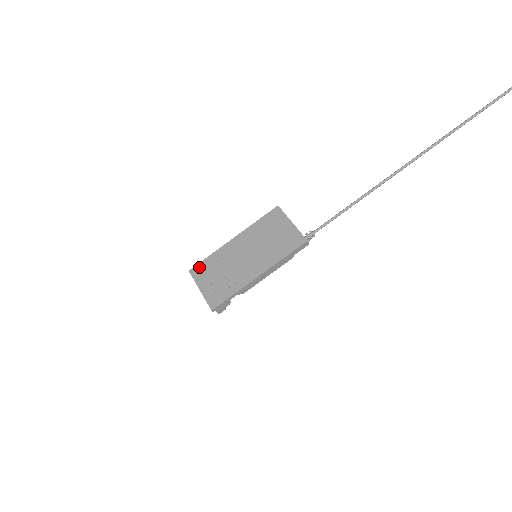
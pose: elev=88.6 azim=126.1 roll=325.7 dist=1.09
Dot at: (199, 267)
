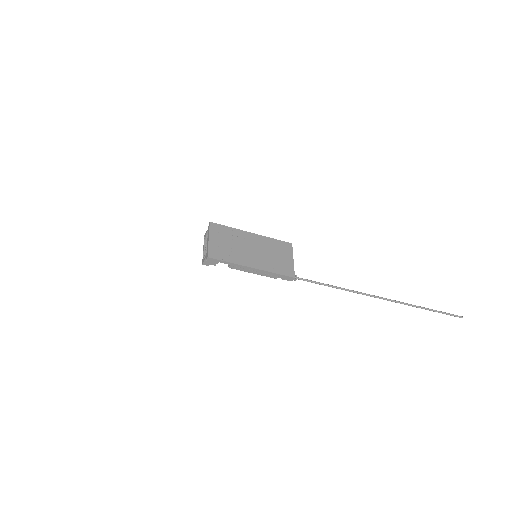
Dot at: (218, 226)
